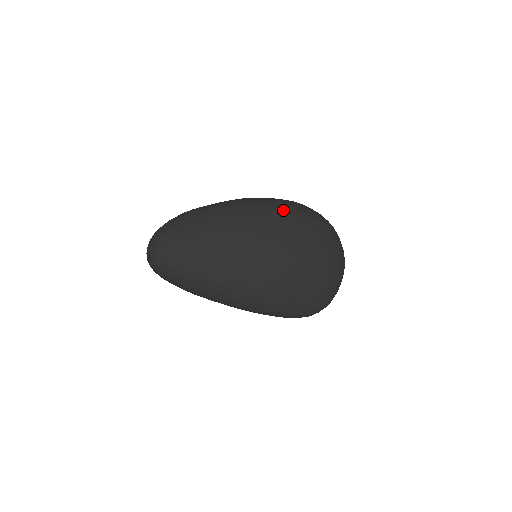
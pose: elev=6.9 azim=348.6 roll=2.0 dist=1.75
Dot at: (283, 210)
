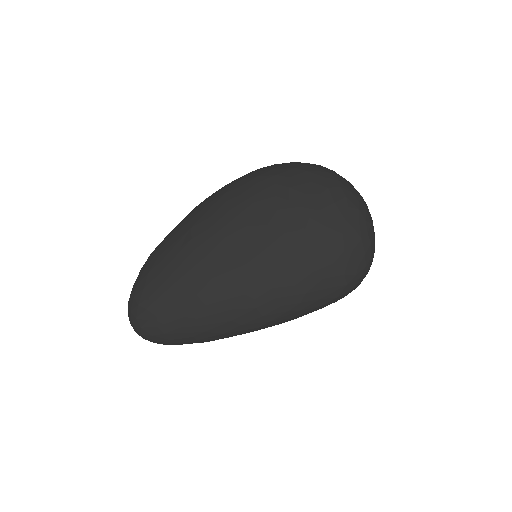
Dot at: (245, 184)
